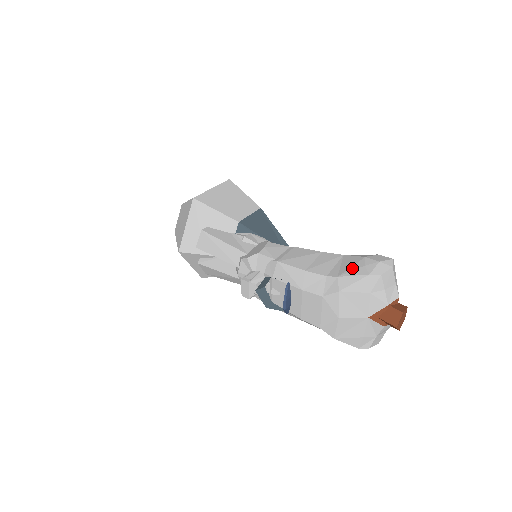
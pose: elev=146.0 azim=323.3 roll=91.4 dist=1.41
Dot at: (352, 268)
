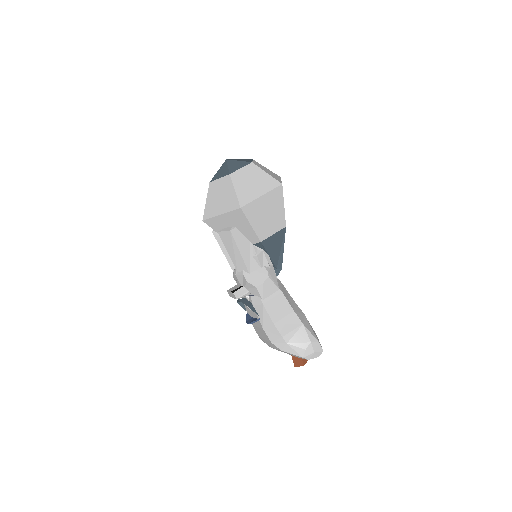
Dot at: (298, 345)
